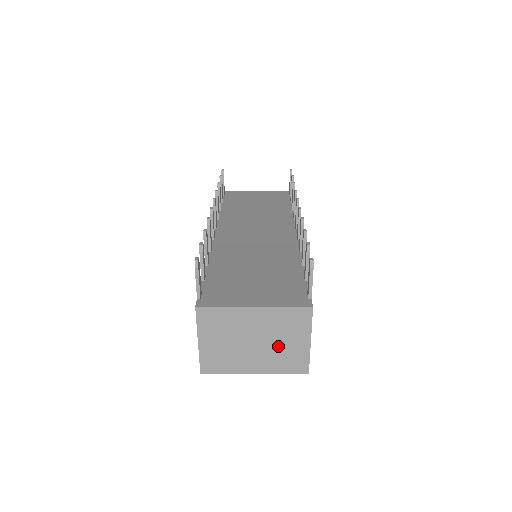
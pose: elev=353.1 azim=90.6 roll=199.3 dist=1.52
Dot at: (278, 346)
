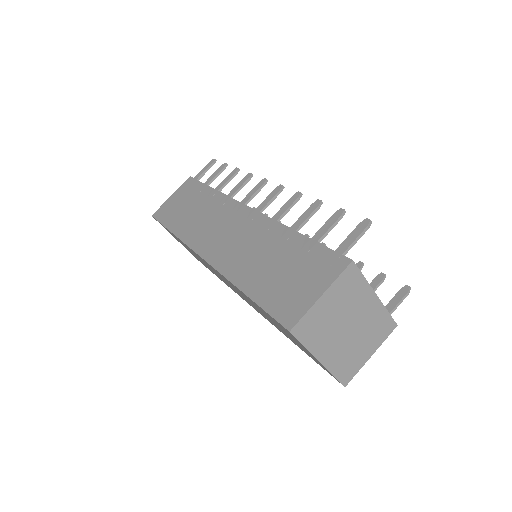
Dot at: (355, 345)
